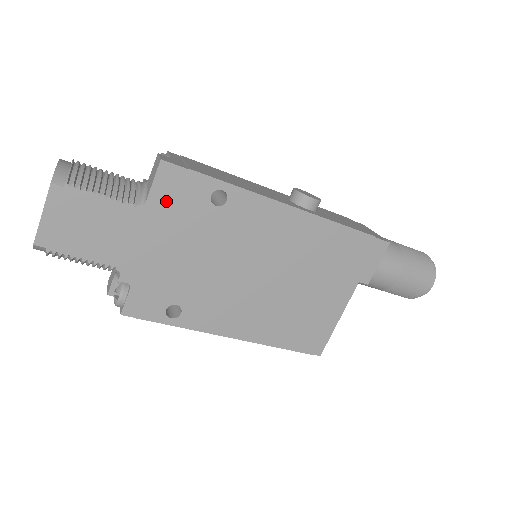
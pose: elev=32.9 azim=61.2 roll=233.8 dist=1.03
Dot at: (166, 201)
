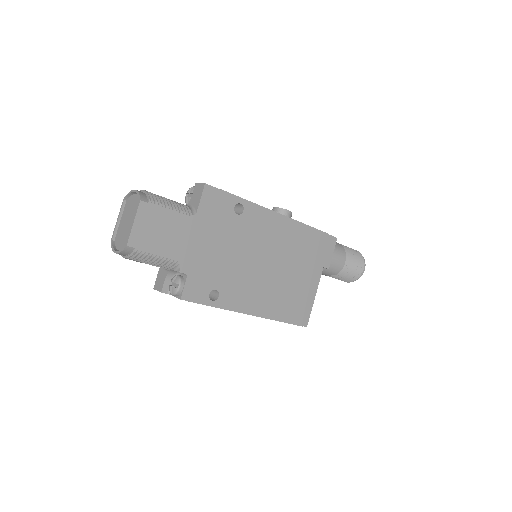
Dot at: (208, 212)
